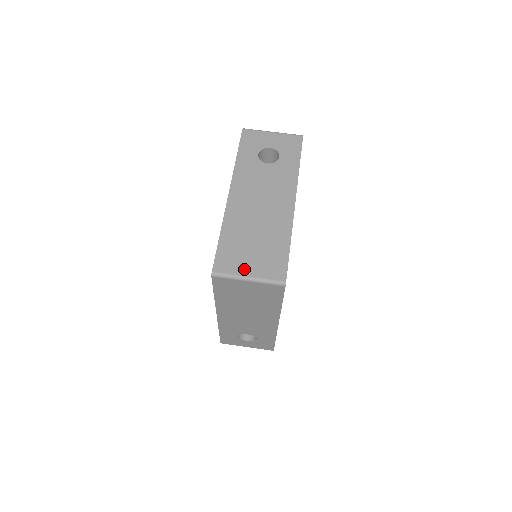
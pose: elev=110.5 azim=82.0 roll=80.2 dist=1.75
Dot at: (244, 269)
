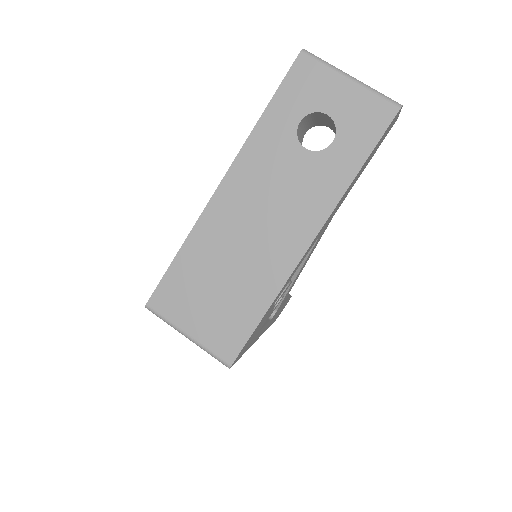
Dot at: (186, 321)
